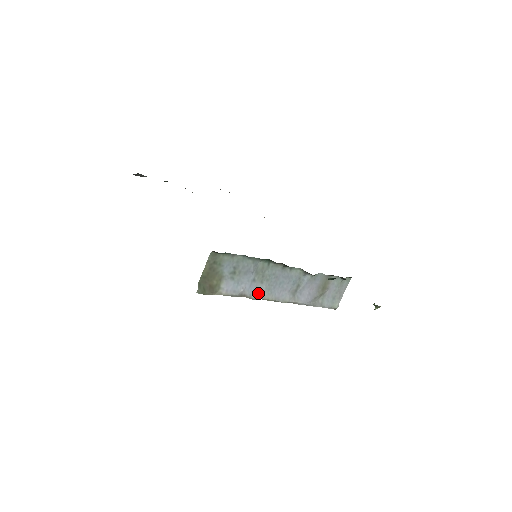
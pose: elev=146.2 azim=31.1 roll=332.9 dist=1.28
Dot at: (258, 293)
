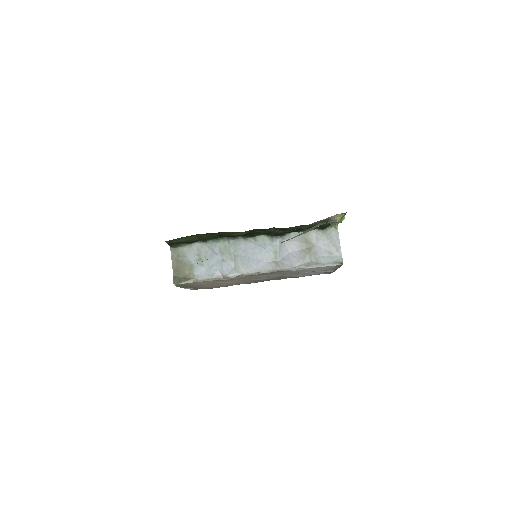
Dot at: (234, 271)
